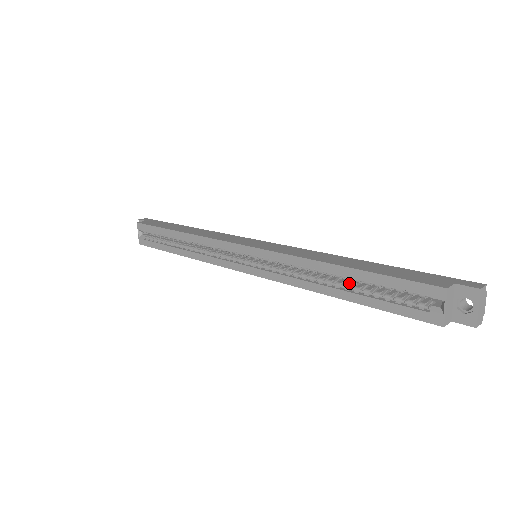
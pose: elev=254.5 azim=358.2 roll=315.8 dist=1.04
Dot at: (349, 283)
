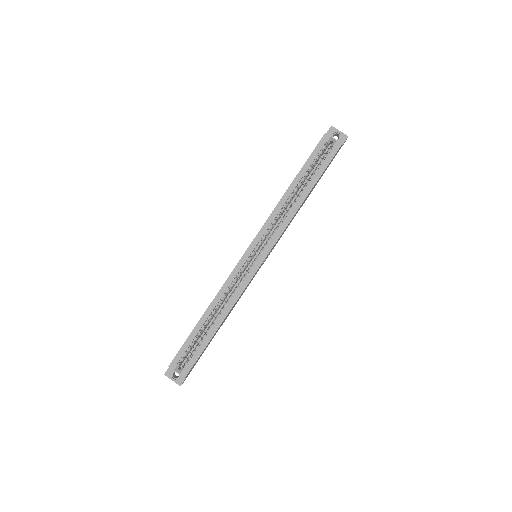
Dot at: (302, 188)
